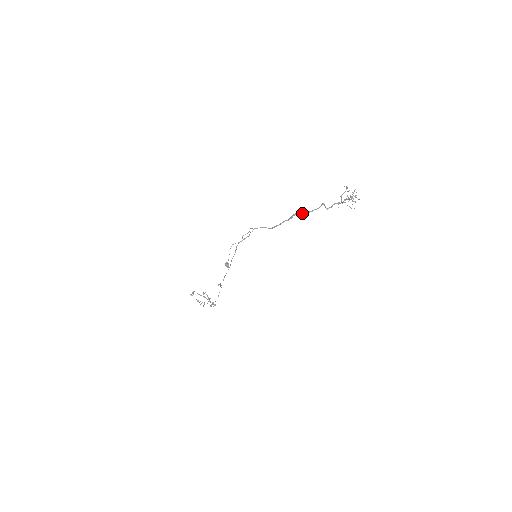
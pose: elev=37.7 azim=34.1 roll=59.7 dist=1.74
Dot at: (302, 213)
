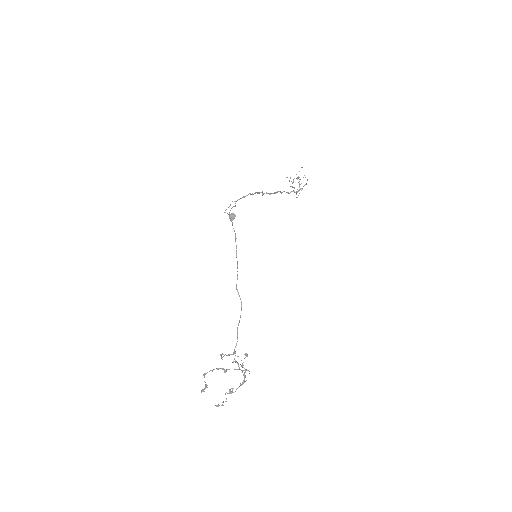
Dot at: (270, 193)
